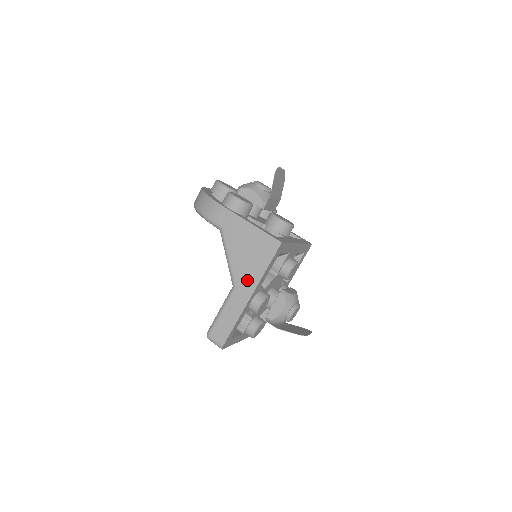
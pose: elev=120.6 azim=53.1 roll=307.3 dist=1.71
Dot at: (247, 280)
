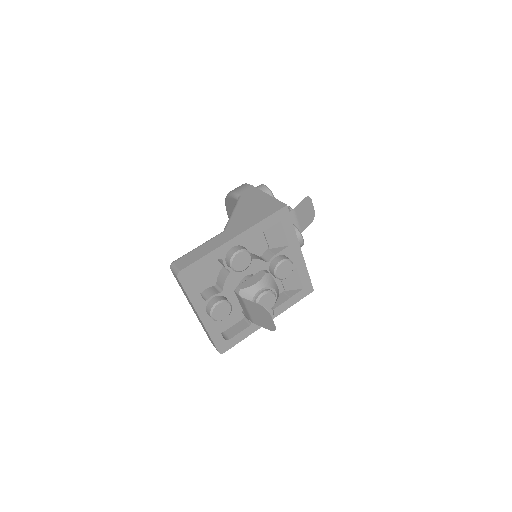
Dot at: (239, 226)
